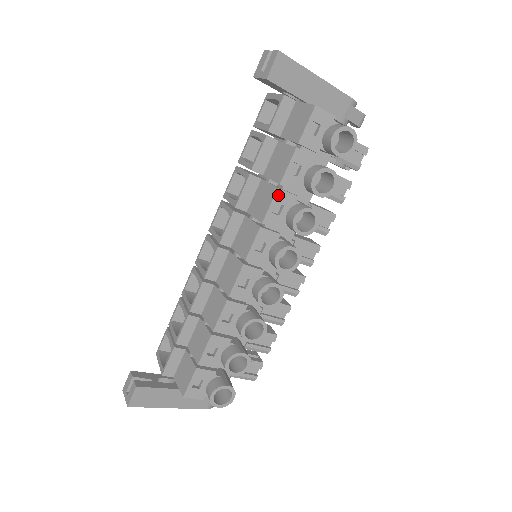
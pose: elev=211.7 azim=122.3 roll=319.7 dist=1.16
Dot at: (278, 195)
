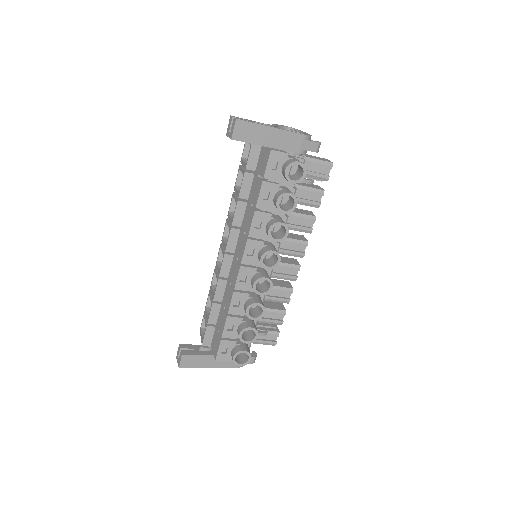
Dot at: (256, 215)
